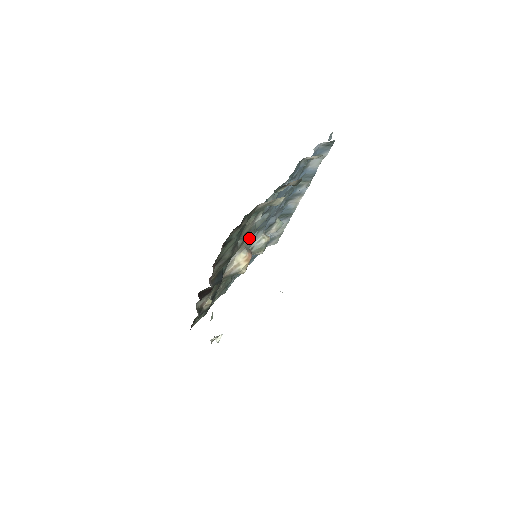
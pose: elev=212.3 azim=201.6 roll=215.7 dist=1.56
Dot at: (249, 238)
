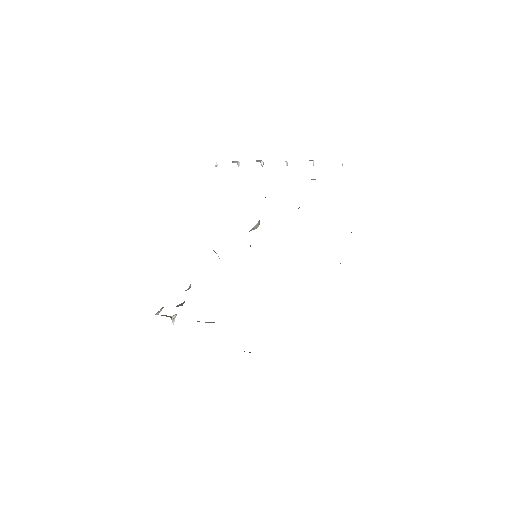
Dot at: occluded
